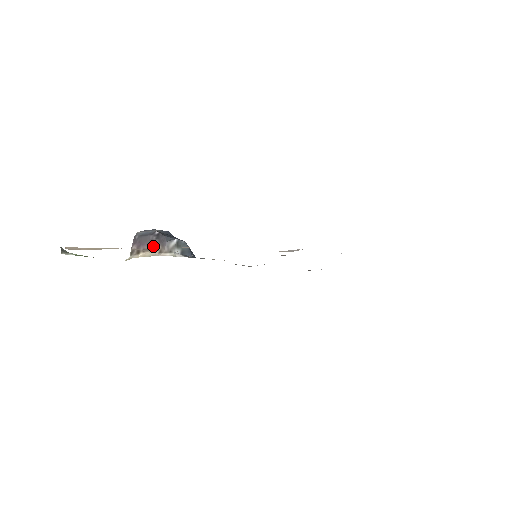
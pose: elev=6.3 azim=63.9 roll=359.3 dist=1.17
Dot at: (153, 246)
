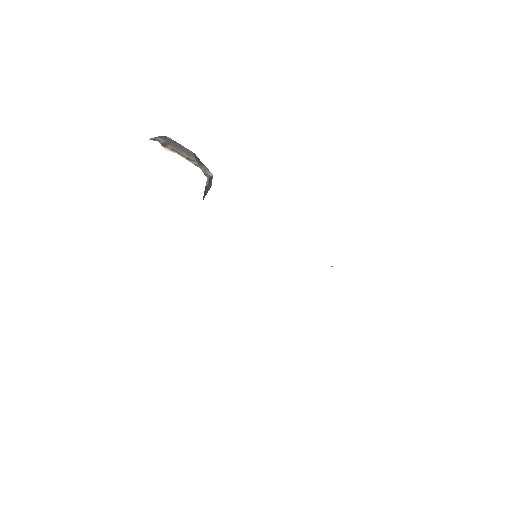
Dot at: (188, 156)
